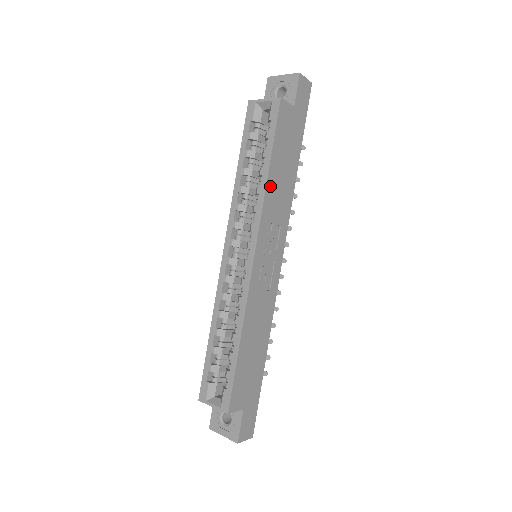
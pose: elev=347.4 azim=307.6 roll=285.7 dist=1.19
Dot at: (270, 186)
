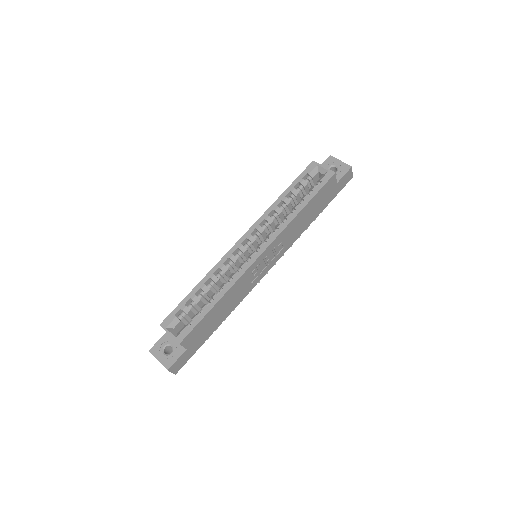
Dot at: (296, 219)
